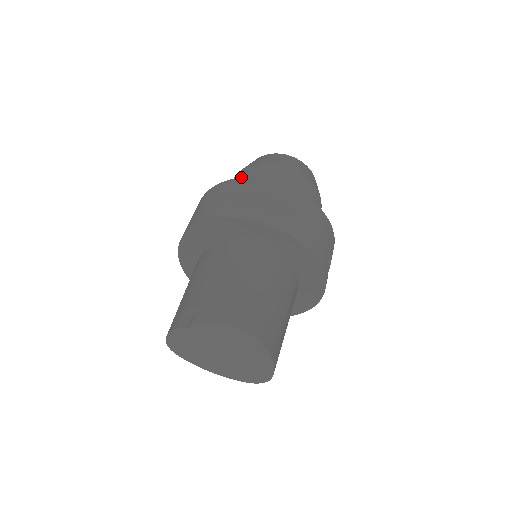
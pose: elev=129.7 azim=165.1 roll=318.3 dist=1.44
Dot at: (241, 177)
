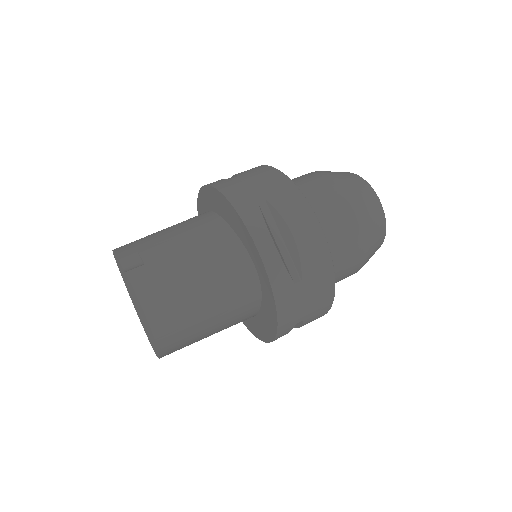
Dot at: (318, 182)
